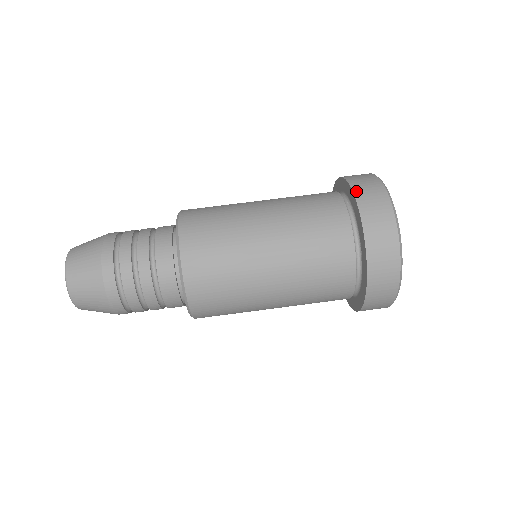
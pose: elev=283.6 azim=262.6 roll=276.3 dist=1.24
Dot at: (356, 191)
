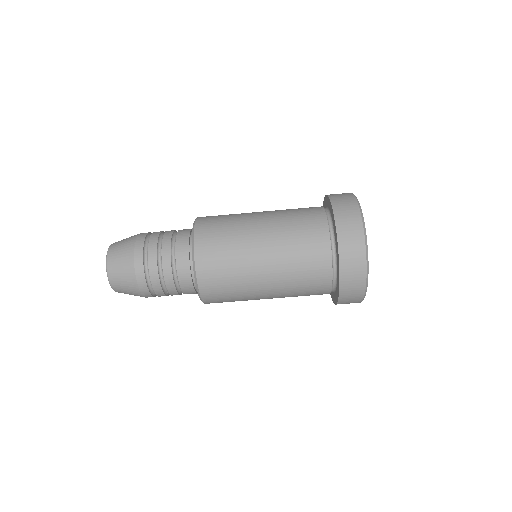
Dot at: (331, 197)
